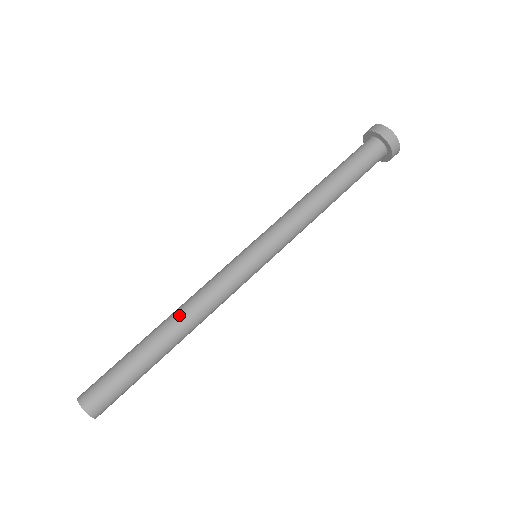
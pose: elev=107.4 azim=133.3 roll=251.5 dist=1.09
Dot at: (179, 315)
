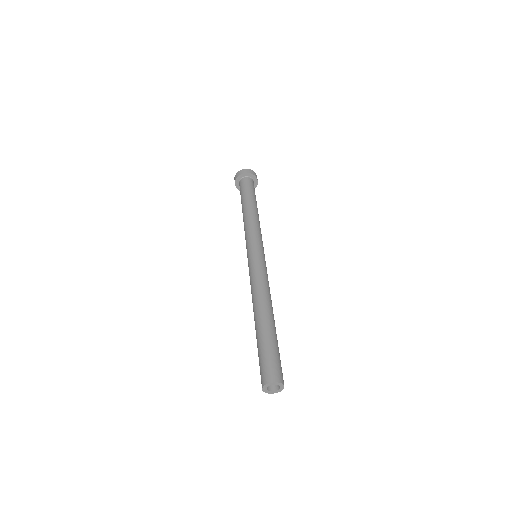
Dot at: (258, 302)
